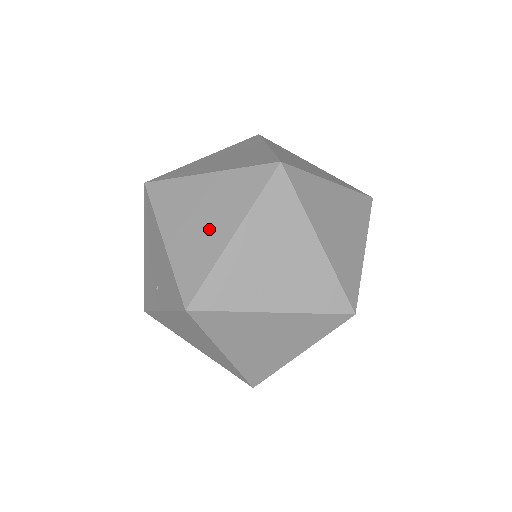
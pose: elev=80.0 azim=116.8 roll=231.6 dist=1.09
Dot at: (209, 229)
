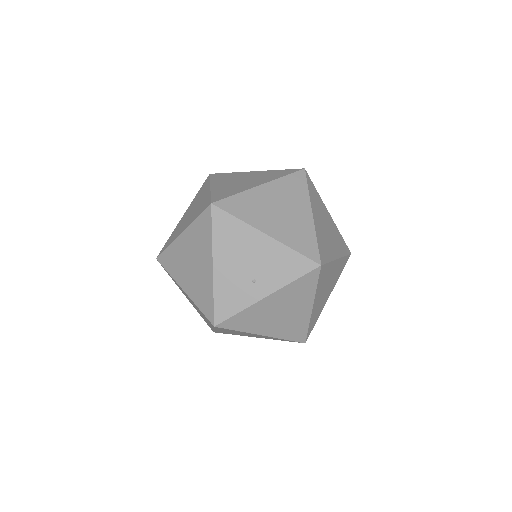
Dot at: (294, 215)
